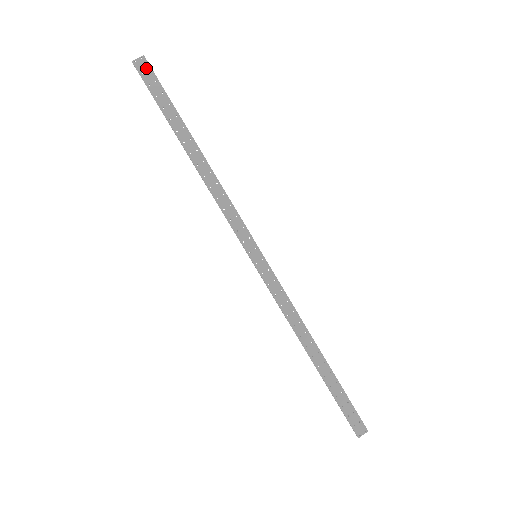
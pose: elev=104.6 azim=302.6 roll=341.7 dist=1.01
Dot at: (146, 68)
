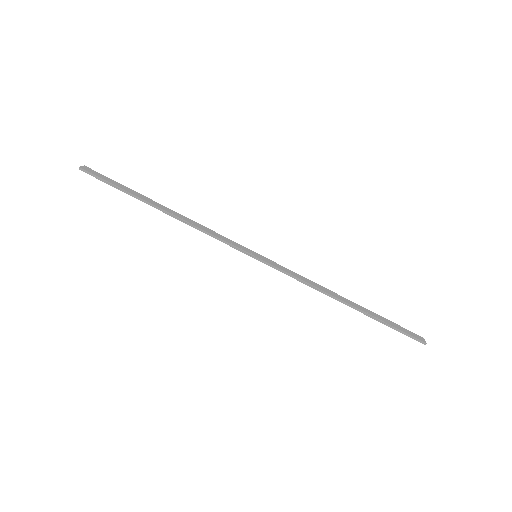
Dot at: (92, 171)
